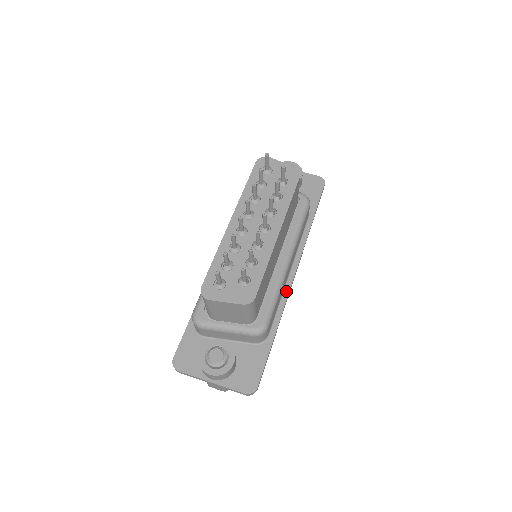
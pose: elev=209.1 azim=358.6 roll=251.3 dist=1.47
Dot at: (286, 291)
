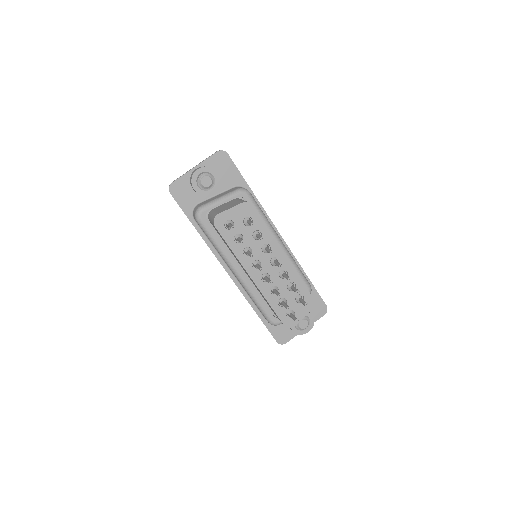
Dot at: occluded
